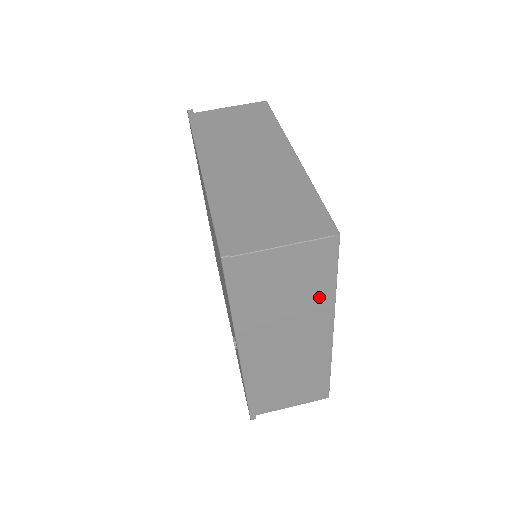
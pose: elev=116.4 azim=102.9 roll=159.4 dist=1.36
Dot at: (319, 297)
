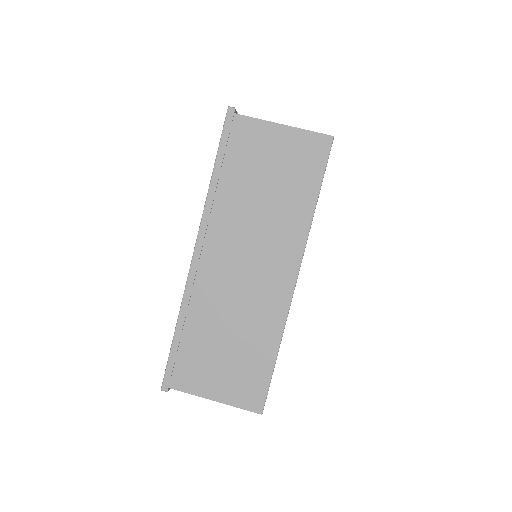
Dot at: occluded
